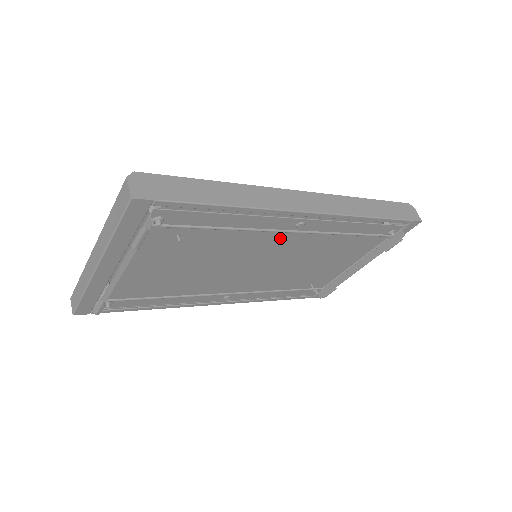
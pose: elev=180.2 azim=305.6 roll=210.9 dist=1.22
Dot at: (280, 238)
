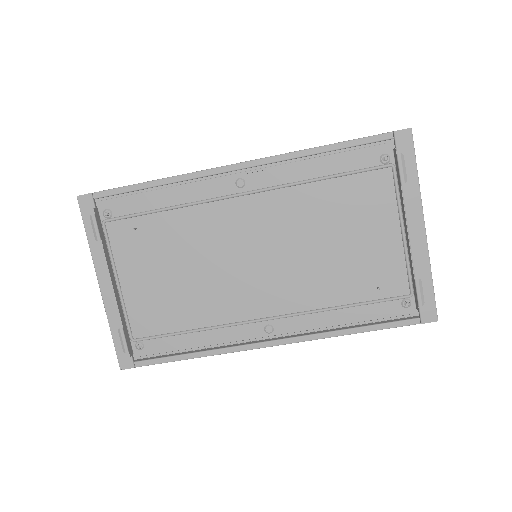
Dot at: (238, 208)
